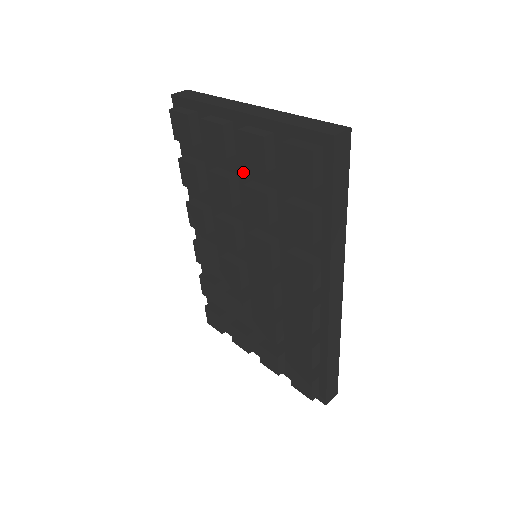
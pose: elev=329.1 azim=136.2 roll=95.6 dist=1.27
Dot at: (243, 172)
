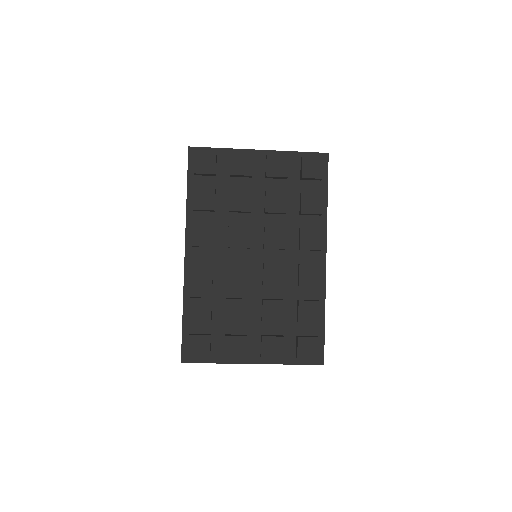
Dot at: (257, 188)
